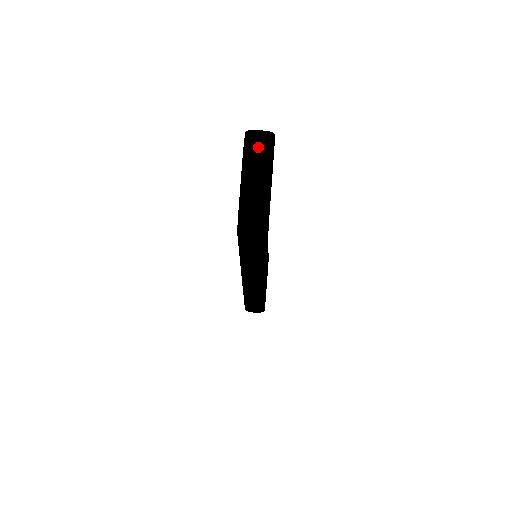
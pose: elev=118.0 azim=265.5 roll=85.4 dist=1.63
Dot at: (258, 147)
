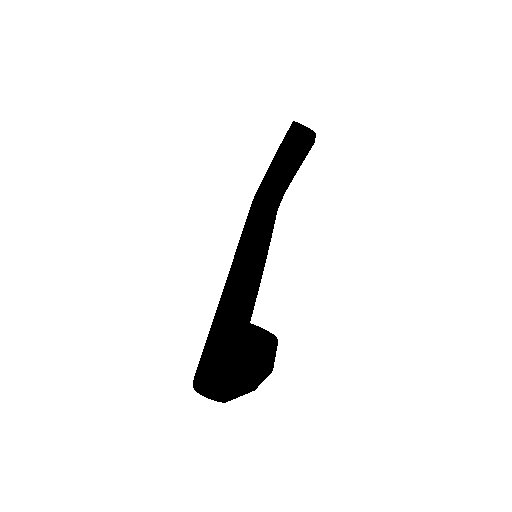
Dot at: (249, 348)
